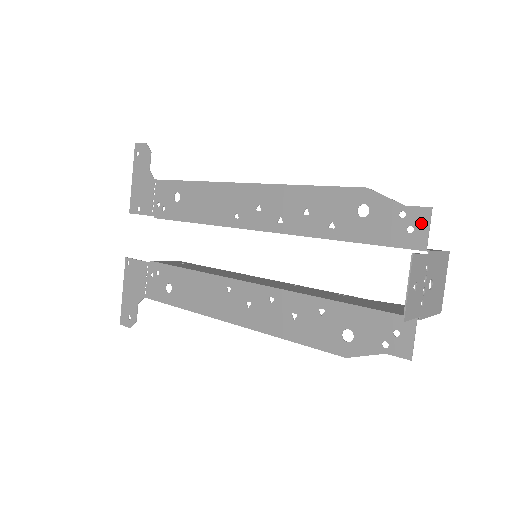
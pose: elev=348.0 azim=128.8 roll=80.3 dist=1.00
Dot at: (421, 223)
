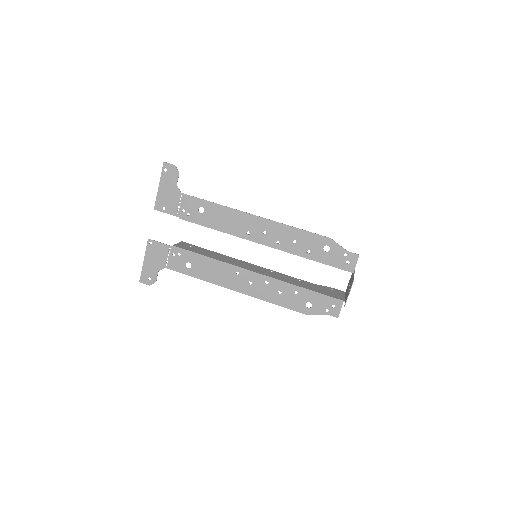
Dot at: (353, 261)
